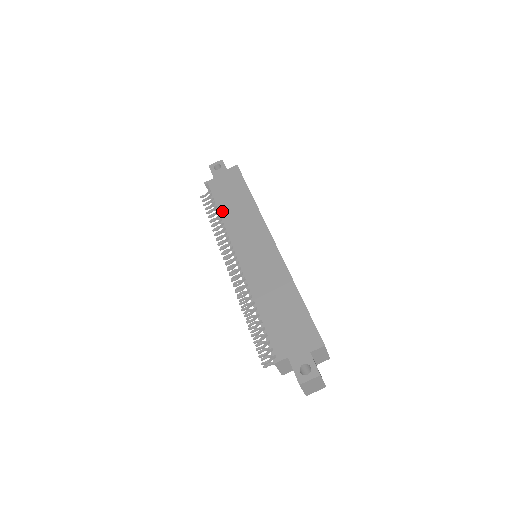
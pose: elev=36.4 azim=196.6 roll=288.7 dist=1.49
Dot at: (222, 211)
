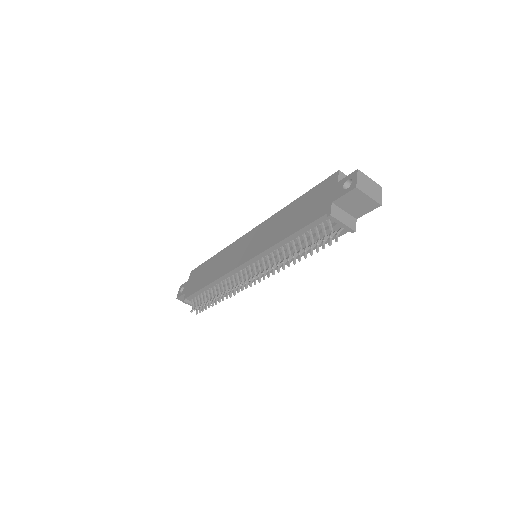
Dot at: (208, 282)
